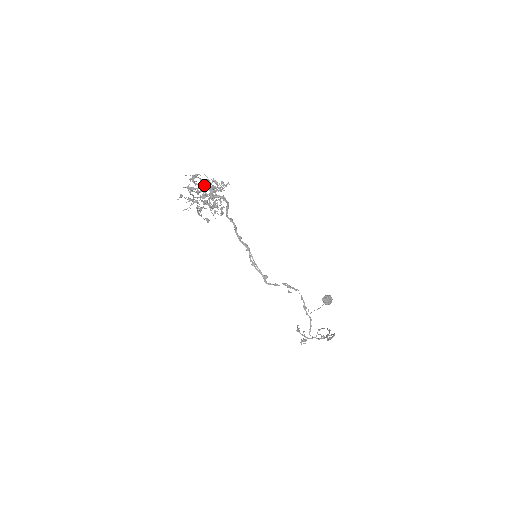
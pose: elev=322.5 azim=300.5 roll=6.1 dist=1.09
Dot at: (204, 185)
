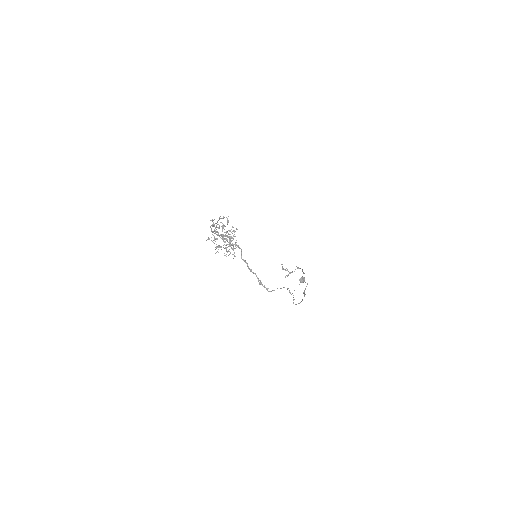
Dot at: occluded
